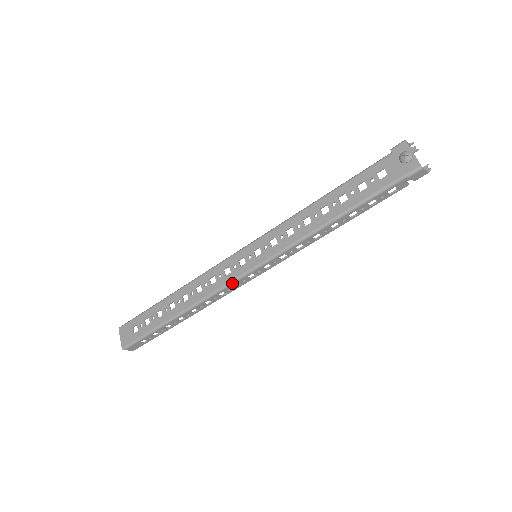
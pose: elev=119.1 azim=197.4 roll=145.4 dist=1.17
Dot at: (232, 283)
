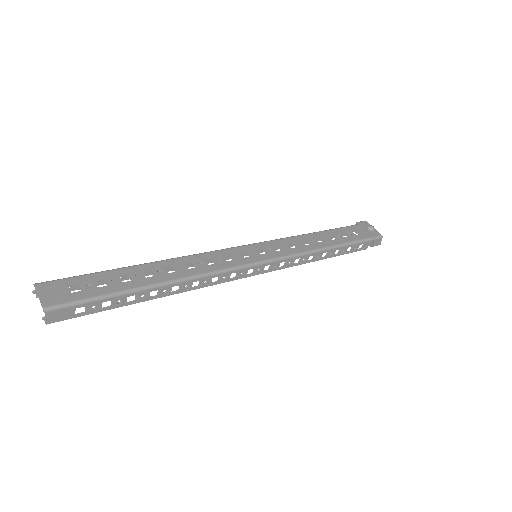
Dot at: (236, 269)
